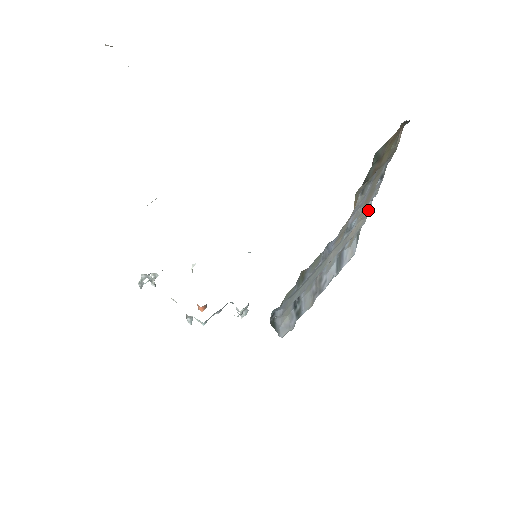
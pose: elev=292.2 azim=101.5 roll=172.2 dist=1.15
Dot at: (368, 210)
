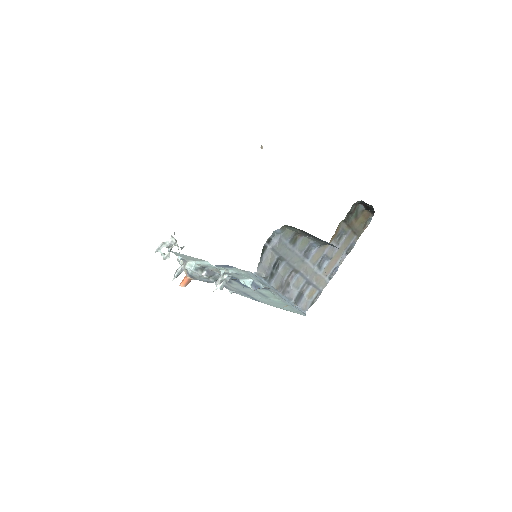
Dot at: (329, 278)
